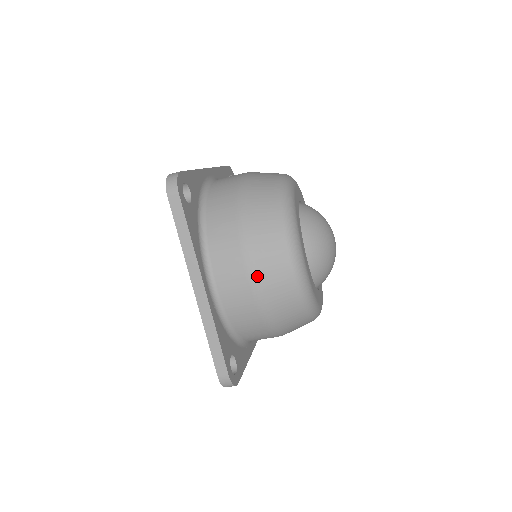
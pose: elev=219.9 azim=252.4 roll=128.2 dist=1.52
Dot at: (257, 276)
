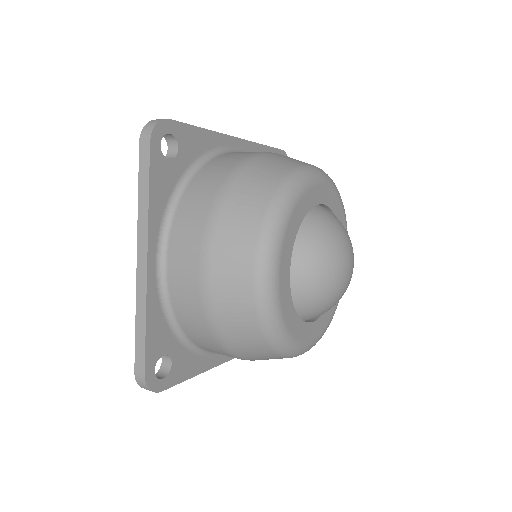
Dot at: occluded
